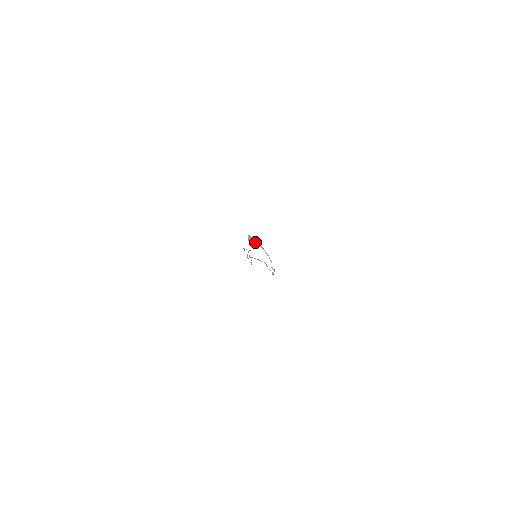
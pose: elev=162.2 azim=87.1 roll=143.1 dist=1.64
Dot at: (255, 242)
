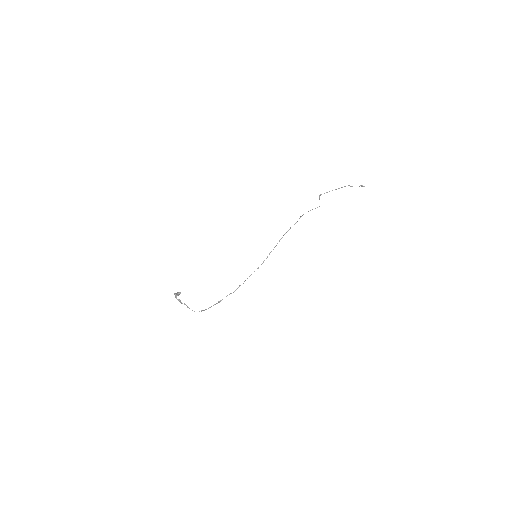
Dot at: (178, 300)
